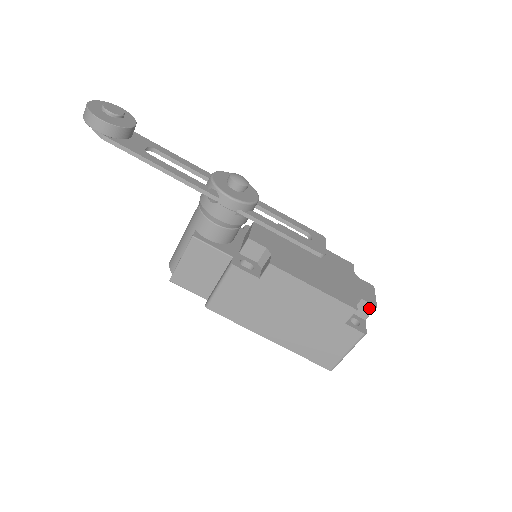
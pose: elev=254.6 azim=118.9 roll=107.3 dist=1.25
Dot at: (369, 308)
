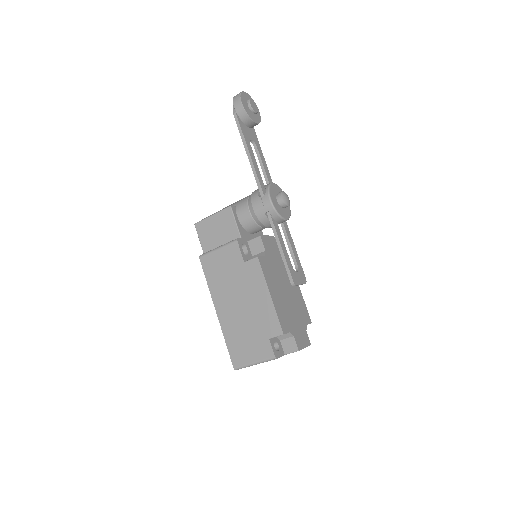
Dot at: (293, 347)
